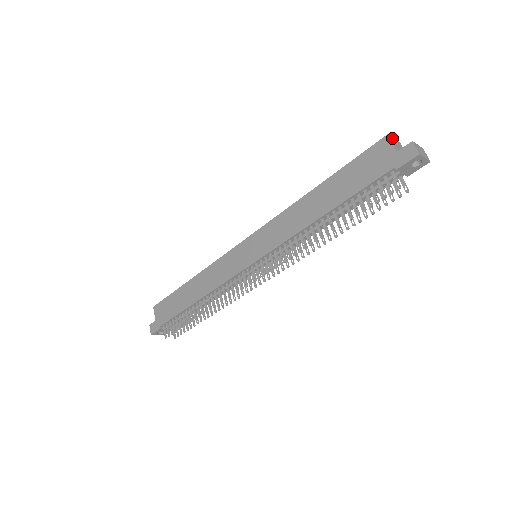
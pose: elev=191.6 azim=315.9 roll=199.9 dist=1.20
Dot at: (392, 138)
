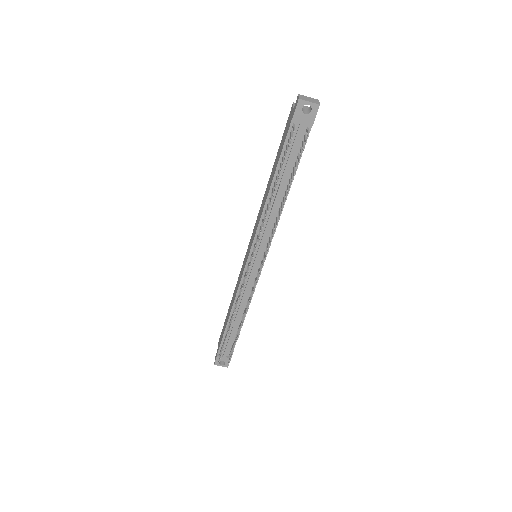
Dot at: occluded
